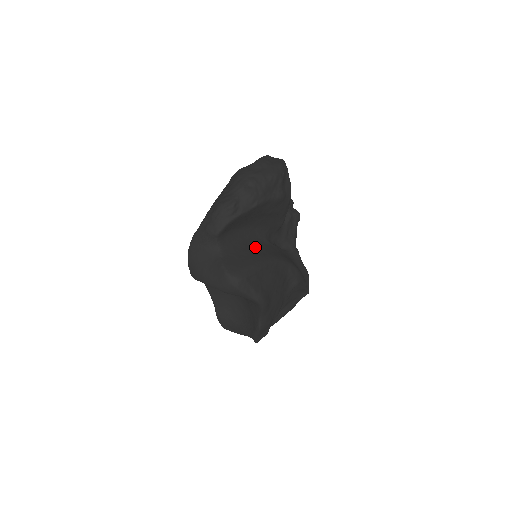
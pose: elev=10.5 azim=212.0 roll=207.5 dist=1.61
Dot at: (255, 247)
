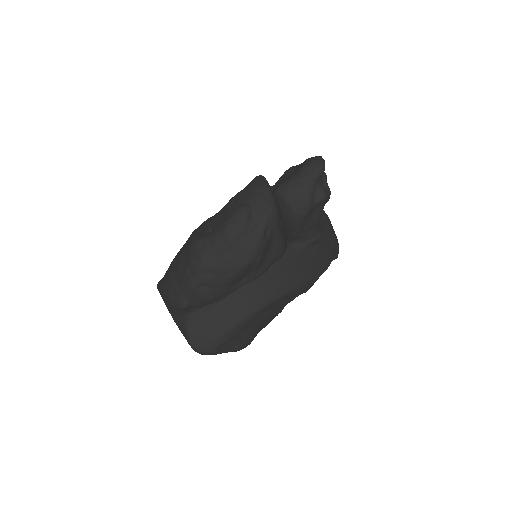
Dot at: (236, 294)
